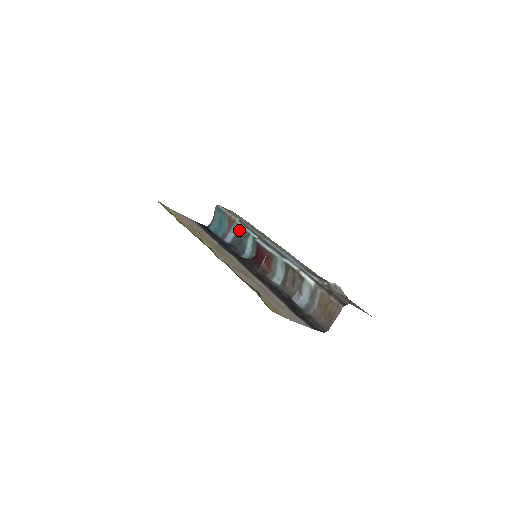
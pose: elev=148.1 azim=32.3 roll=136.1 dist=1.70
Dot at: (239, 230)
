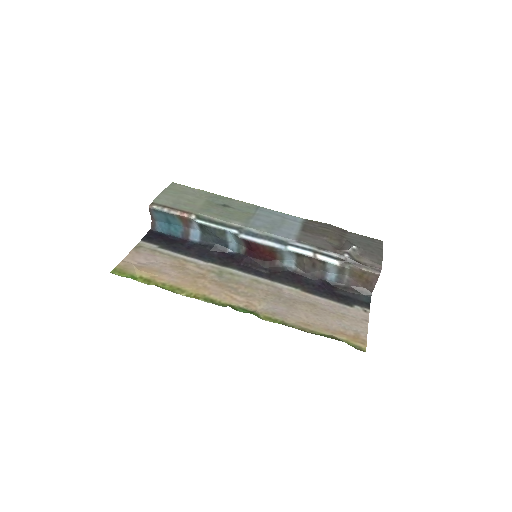
Dot at: (207, 230)
